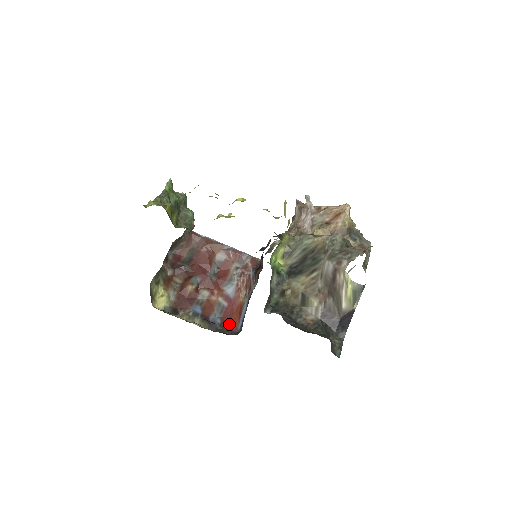
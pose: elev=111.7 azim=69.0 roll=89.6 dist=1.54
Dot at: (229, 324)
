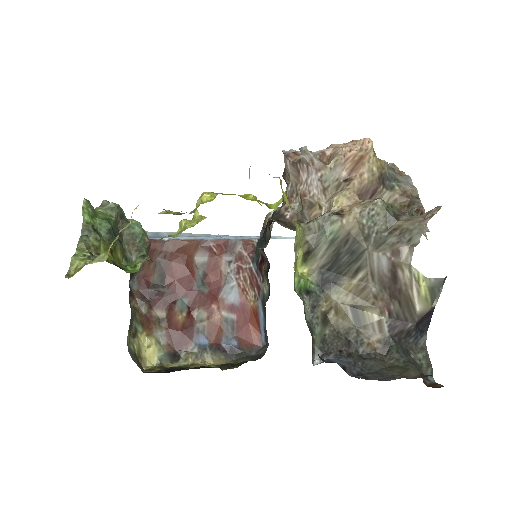
Dot at: (249, 340)
